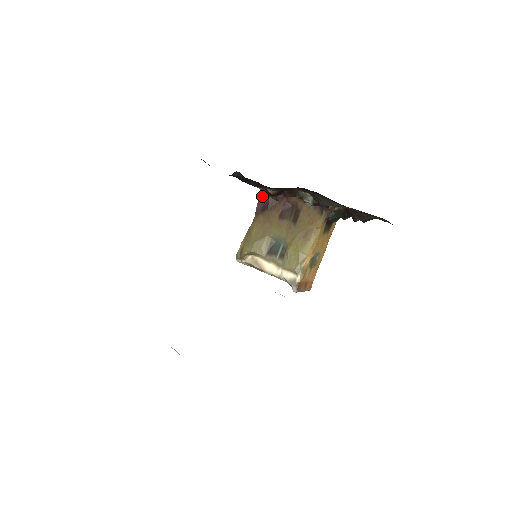
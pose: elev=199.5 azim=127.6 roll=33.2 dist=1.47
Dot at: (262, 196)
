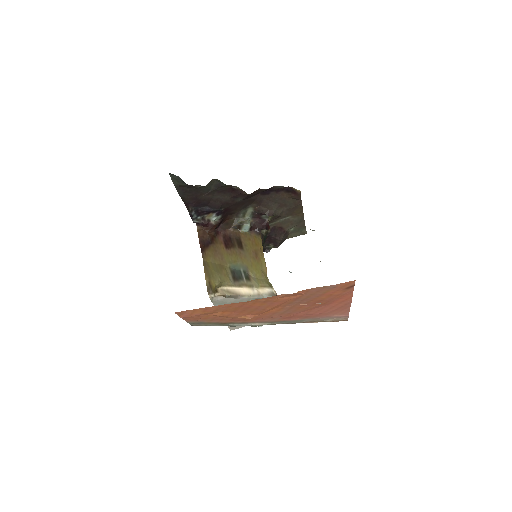
Dot at: (199, 234)
